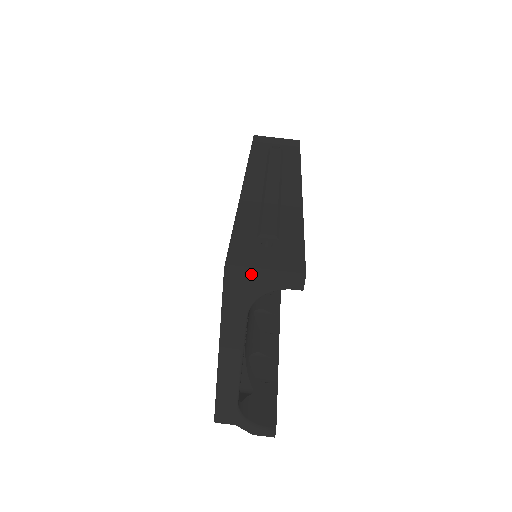
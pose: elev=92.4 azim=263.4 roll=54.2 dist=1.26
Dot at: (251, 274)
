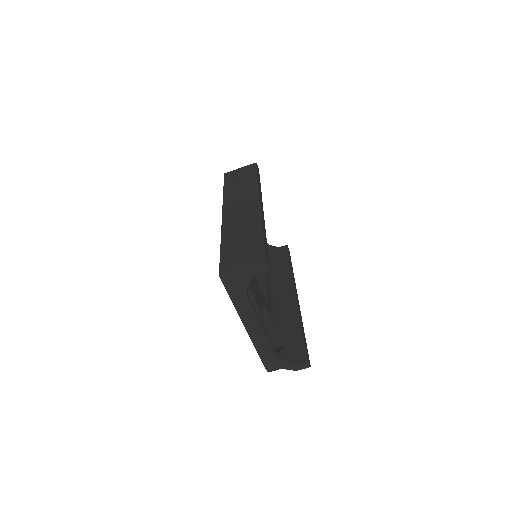
Dot at: (235, 274)
